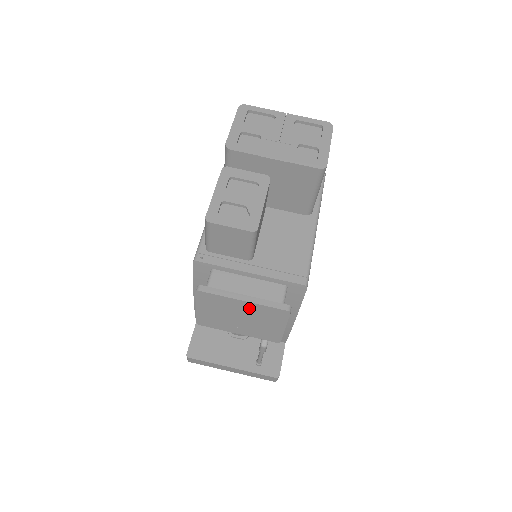
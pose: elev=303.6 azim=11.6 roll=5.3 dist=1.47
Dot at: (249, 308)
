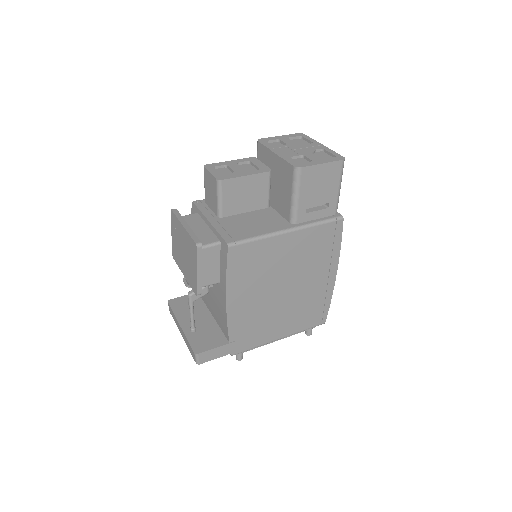
Dot at: (185, 237)
